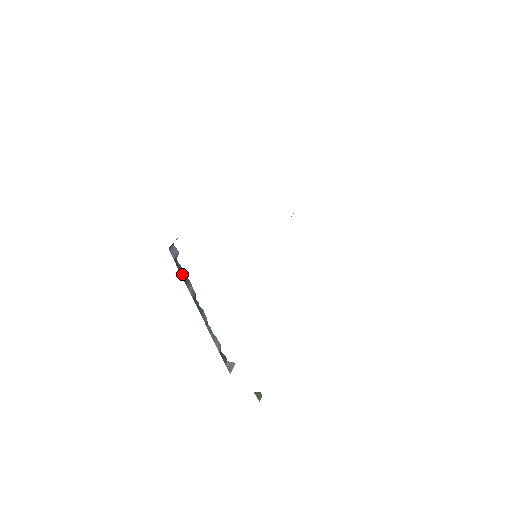
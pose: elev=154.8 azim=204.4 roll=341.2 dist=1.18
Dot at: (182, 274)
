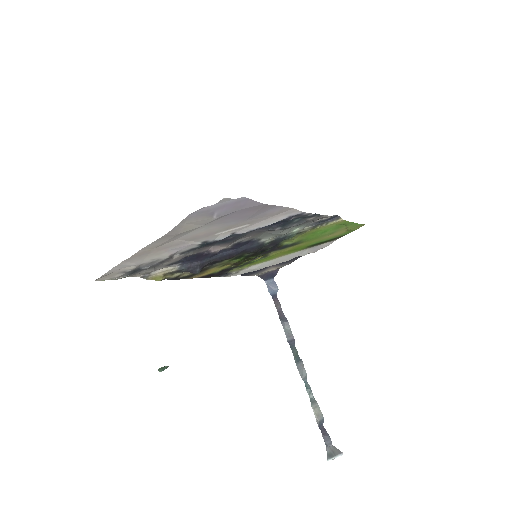
Dot at: (280, 312)
